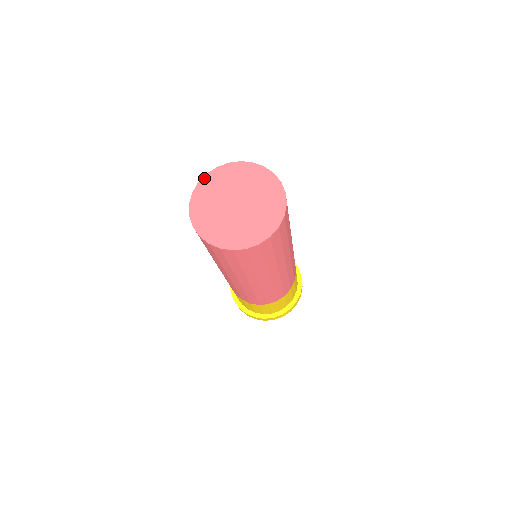
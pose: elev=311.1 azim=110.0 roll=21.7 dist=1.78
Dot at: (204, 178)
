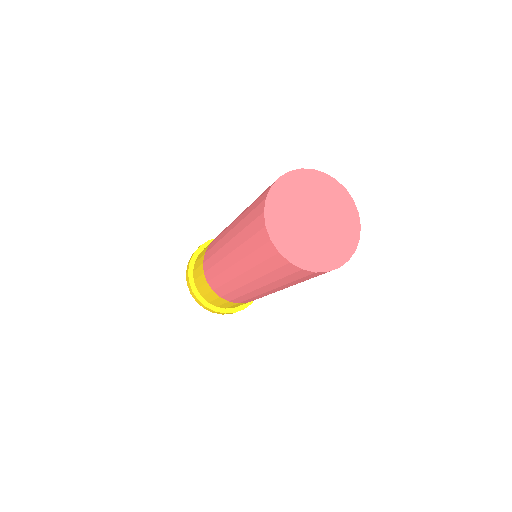
Dot at: (297, 171)
